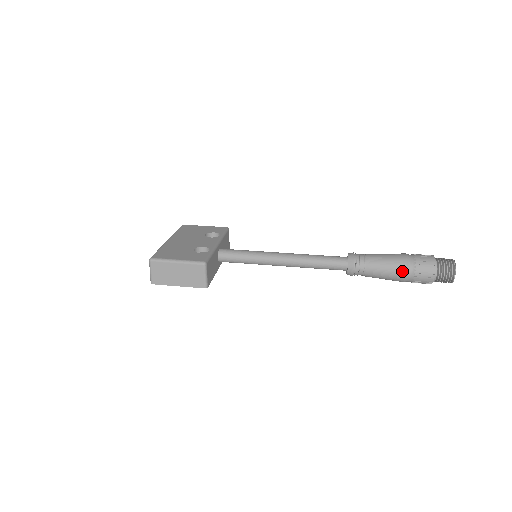
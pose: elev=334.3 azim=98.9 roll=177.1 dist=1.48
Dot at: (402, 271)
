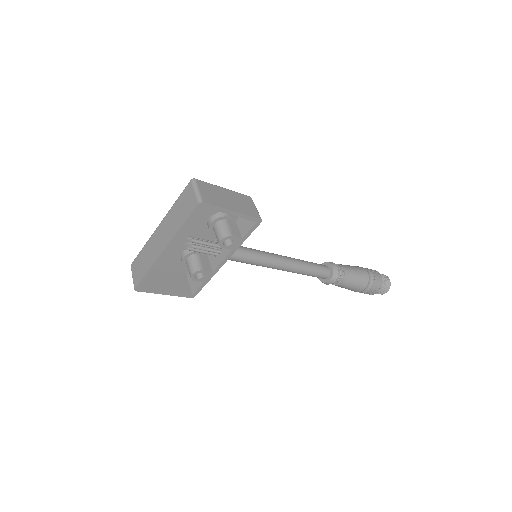
Dot at: (364, 270)
